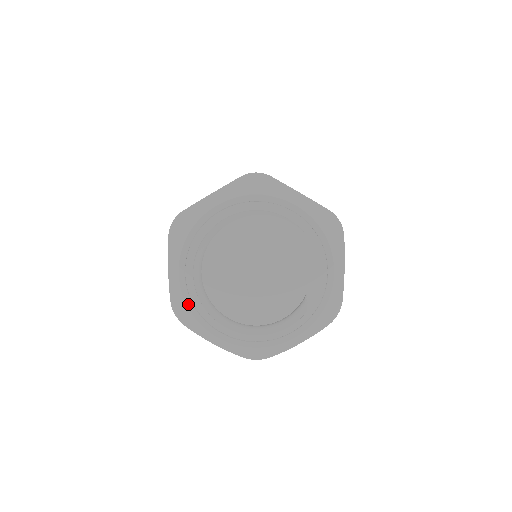
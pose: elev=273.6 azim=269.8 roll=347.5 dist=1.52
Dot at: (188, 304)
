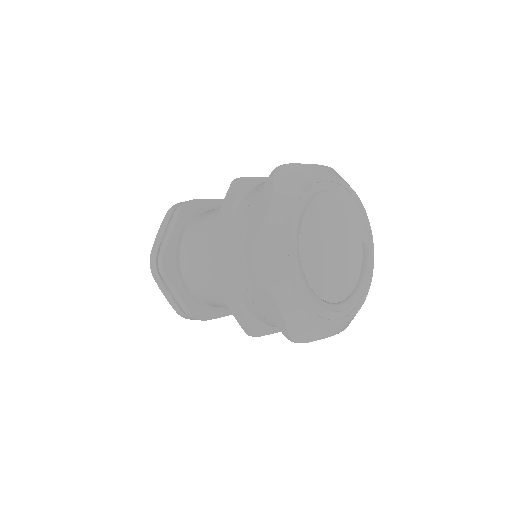
Dot at: (313, 317)
